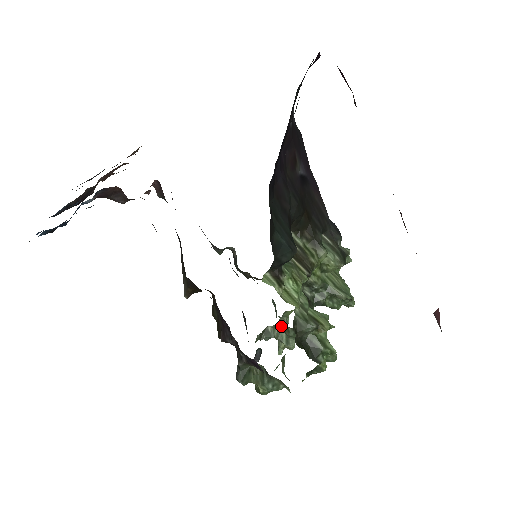
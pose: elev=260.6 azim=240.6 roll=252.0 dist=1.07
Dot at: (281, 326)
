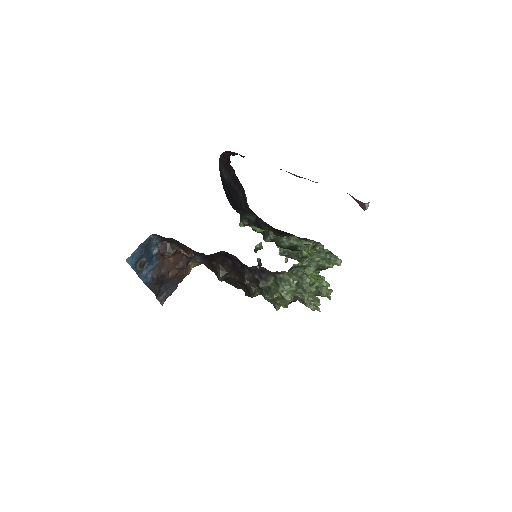
Dot at: occluded
